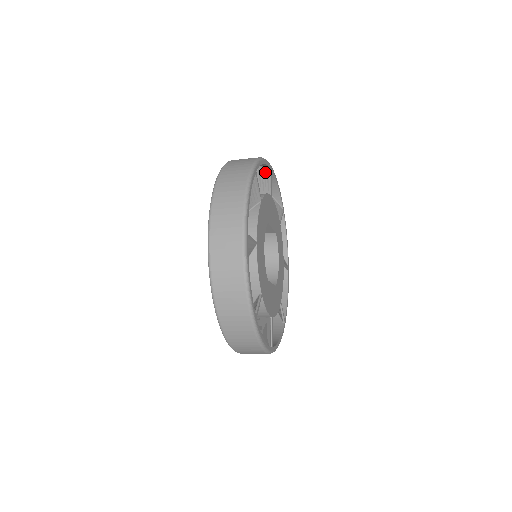
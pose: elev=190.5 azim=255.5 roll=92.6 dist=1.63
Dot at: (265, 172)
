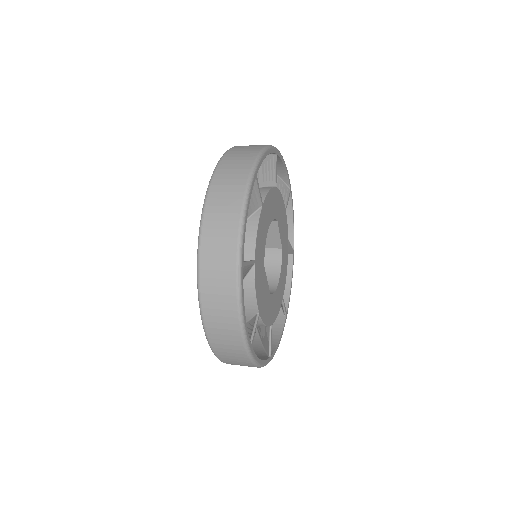
Dot at: (284, 187)
